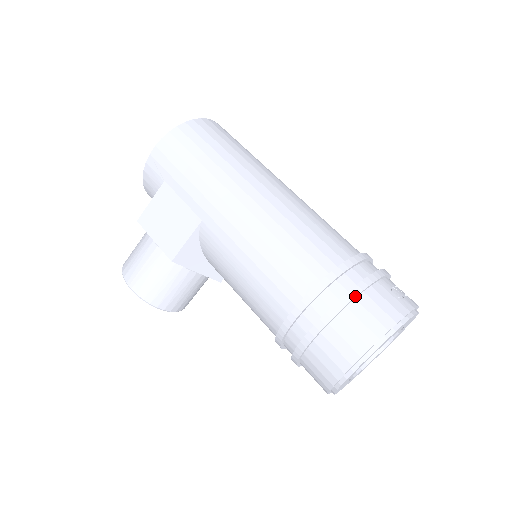
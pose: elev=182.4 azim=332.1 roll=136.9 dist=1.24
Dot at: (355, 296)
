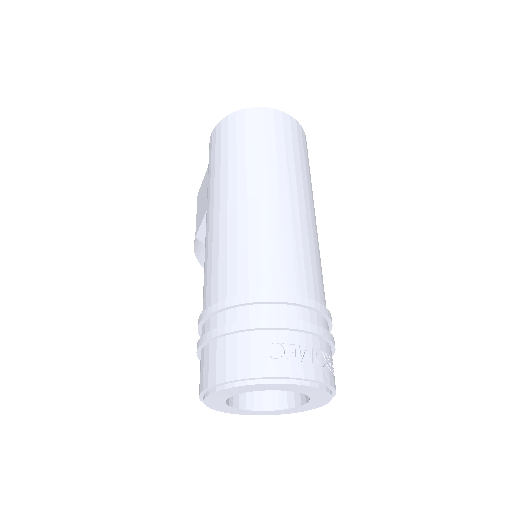
Dot at: (223, 333)
